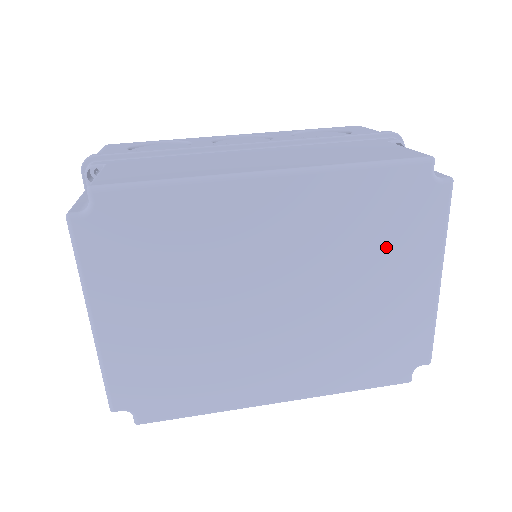
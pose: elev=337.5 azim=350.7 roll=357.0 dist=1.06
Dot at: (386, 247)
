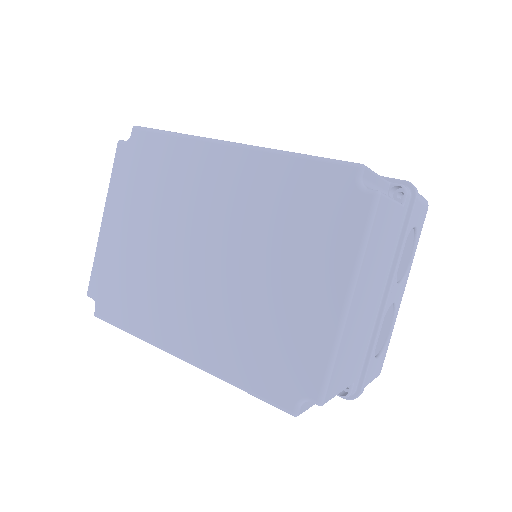
Dot at: (300, 239)
